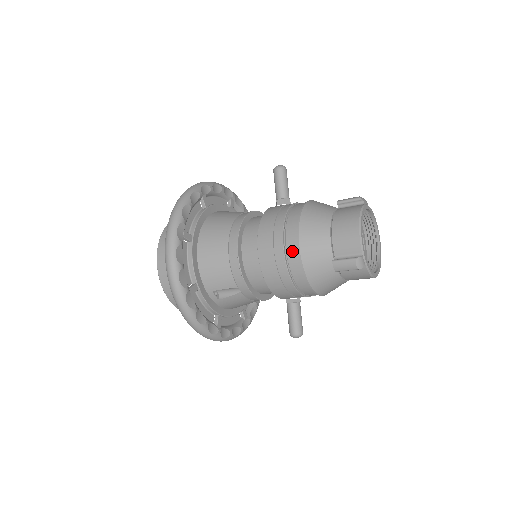
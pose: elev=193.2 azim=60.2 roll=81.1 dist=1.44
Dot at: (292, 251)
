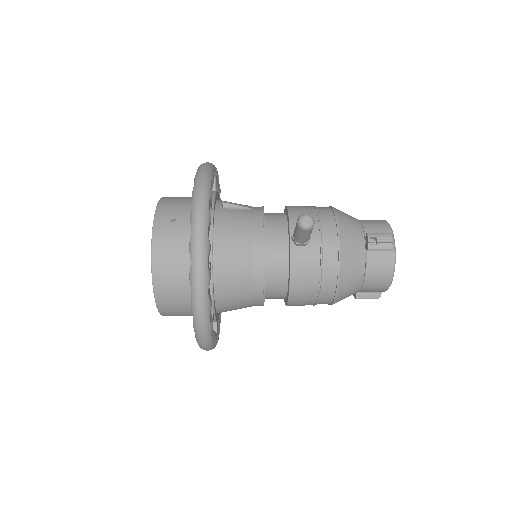
Dot at: occluded
